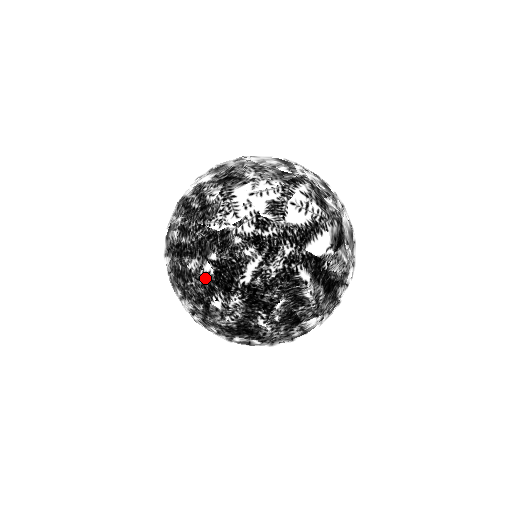
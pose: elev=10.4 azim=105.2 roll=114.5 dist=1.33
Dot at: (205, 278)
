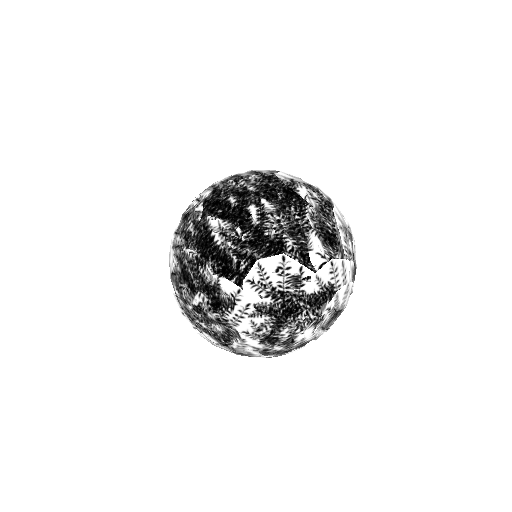
Dot at: (195, 210)
